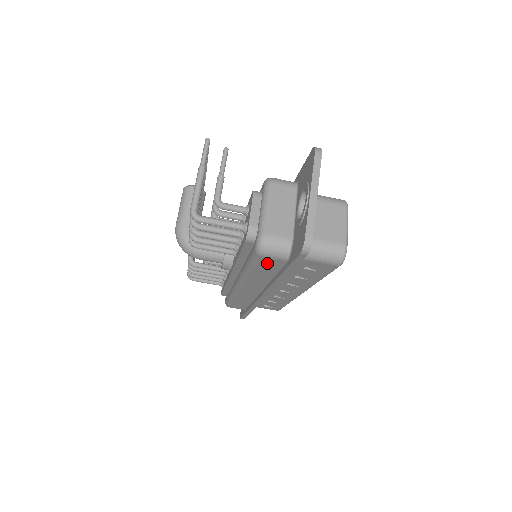
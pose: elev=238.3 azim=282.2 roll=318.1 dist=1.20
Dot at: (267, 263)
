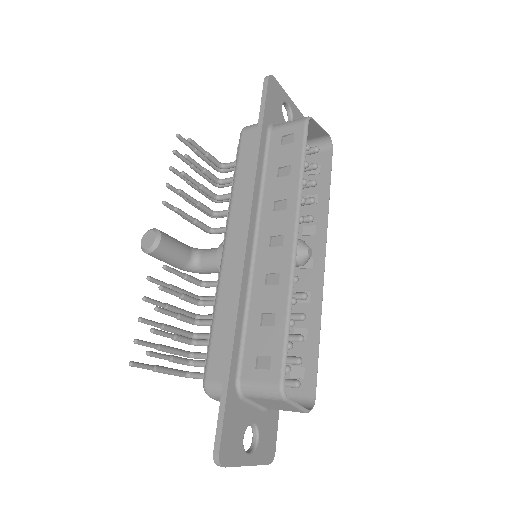
Dot at: occluded
